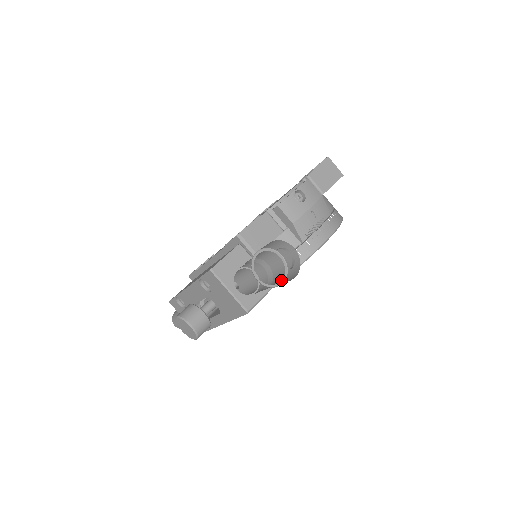
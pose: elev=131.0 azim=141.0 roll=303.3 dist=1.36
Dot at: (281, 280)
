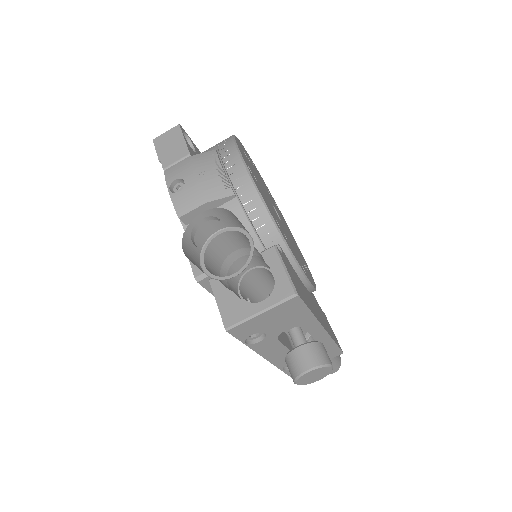
Dot at: occluded
